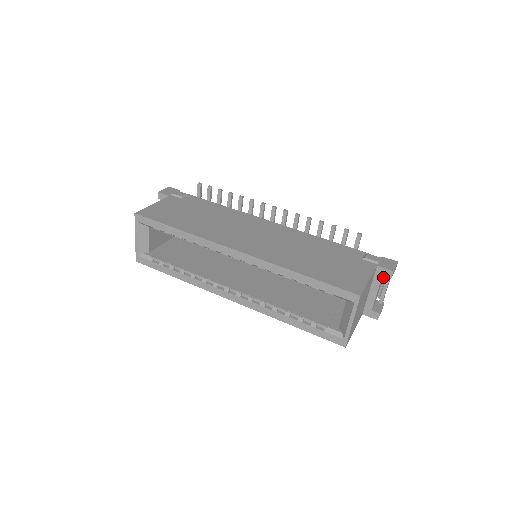
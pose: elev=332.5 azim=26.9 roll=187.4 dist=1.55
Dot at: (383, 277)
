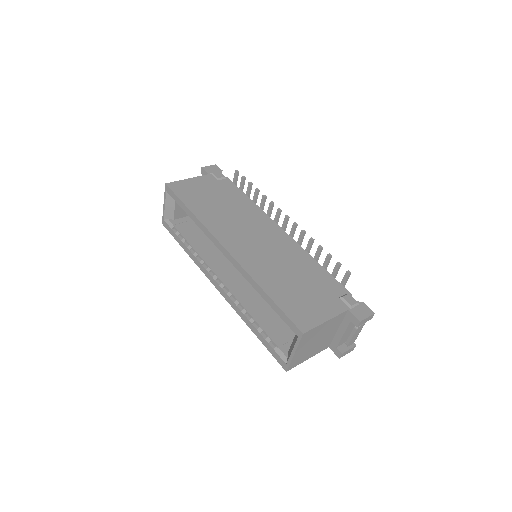
Dot at: occluded
